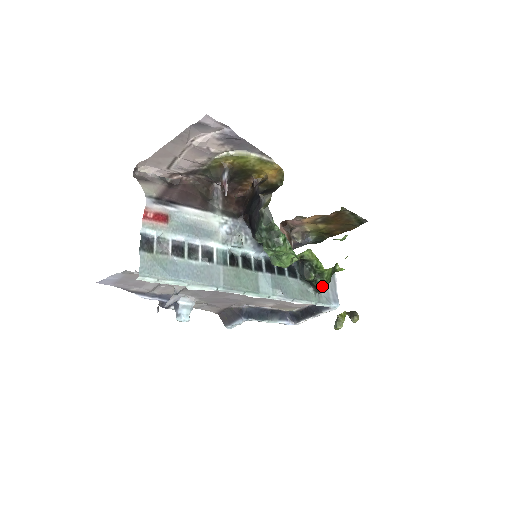
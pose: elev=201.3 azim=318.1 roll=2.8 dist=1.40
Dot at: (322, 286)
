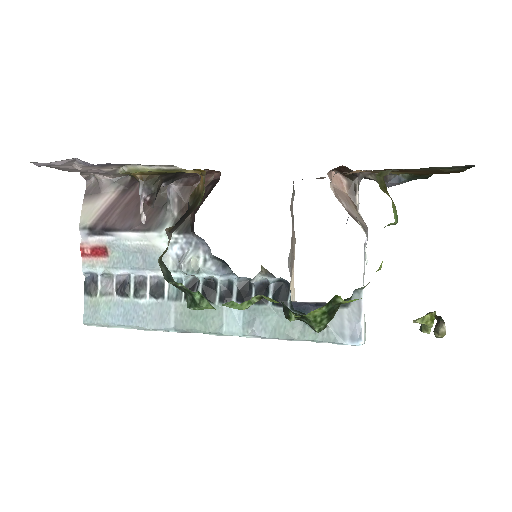
Dot at: (313, 328)
